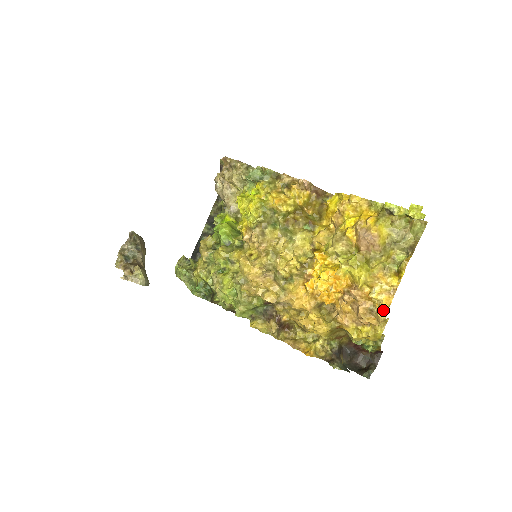
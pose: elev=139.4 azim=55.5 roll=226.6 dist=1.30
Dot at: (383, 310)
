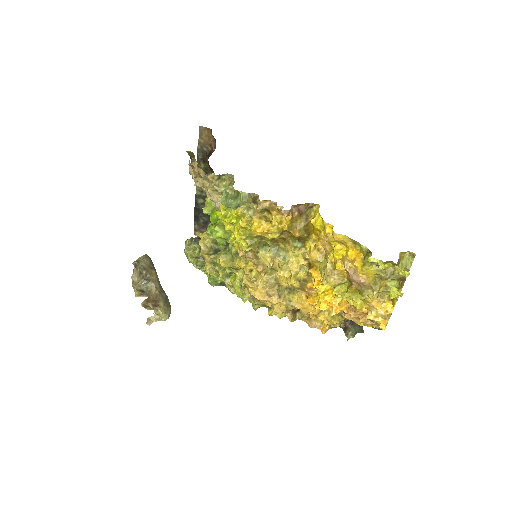
Dot at: occluded
